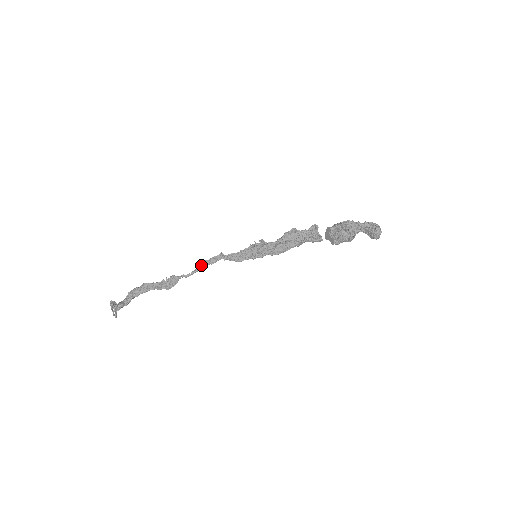
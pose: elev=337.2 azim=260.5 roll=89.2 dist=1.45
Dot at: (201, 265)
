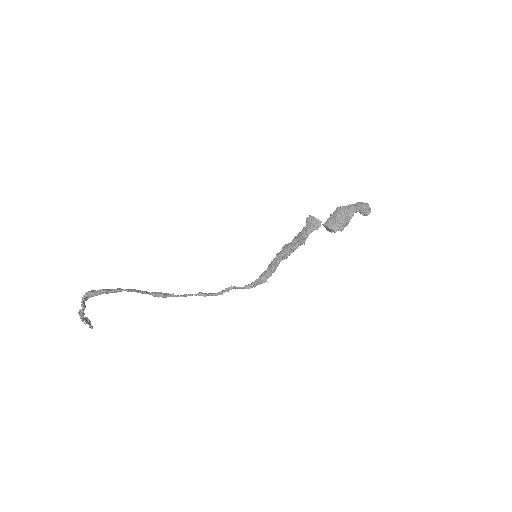
Dot at: occluded
